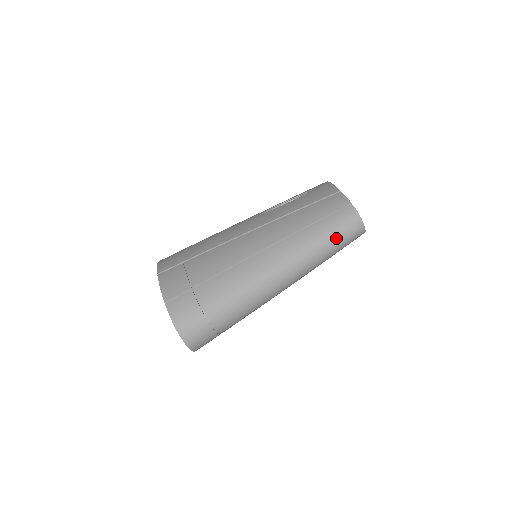
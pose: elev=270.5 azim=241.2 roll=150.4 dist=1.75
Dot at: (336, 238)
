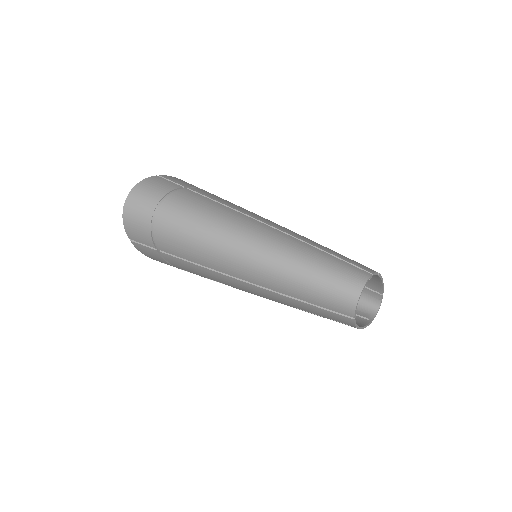
Dot at: (322, 272)
